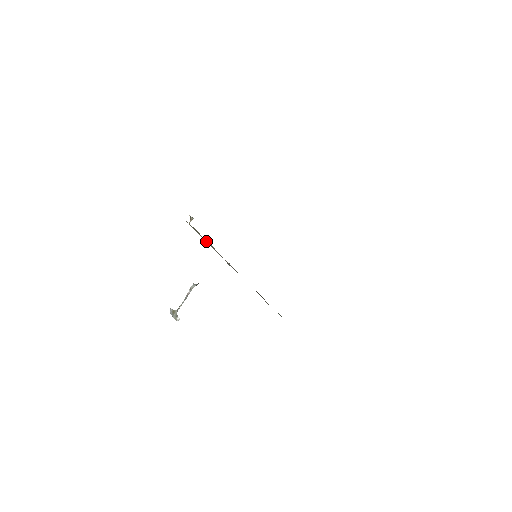
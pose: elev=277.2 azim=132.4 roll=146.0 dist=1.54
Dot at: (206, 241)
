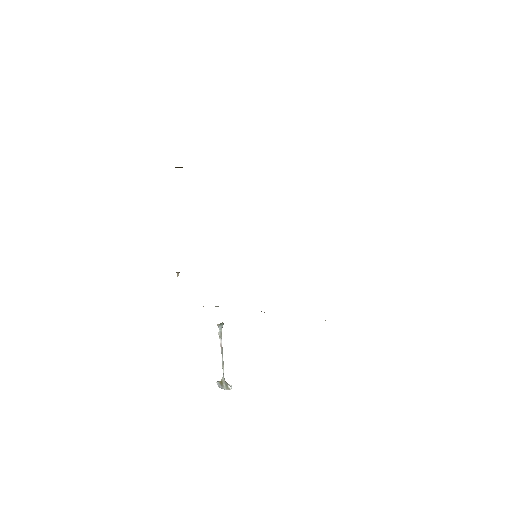
Dot at: occluded
